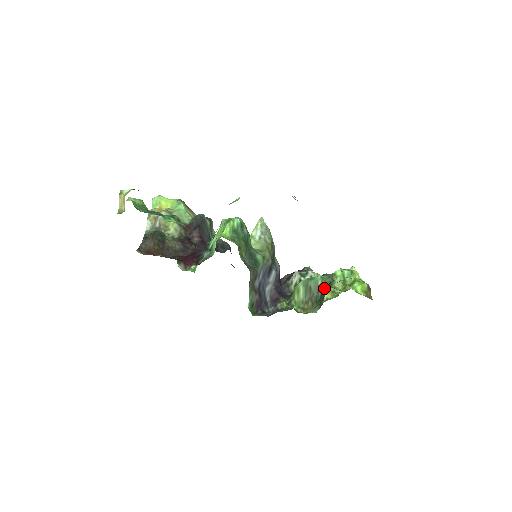
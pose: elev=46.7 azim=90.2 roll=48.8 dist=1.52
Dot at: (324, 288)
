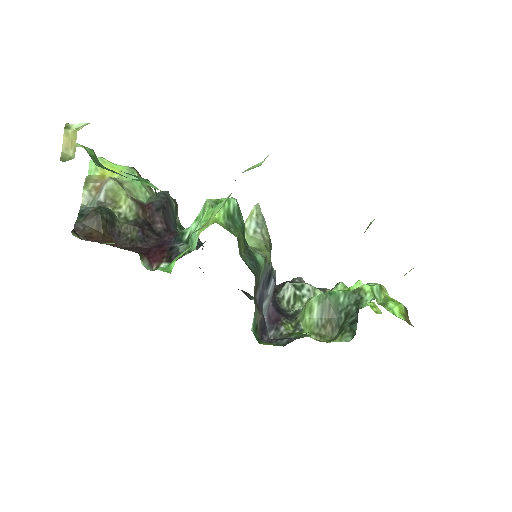
Dot at: (349, 307)
